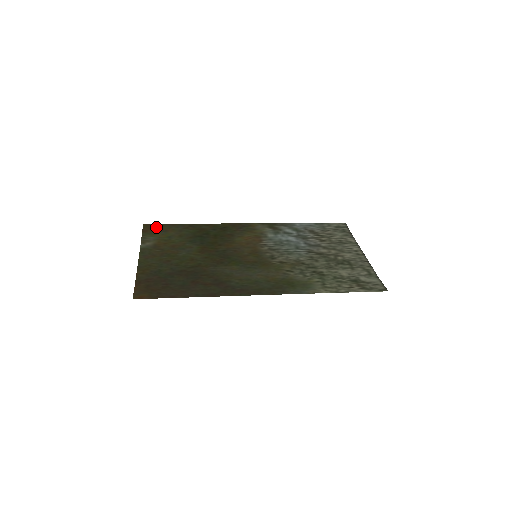
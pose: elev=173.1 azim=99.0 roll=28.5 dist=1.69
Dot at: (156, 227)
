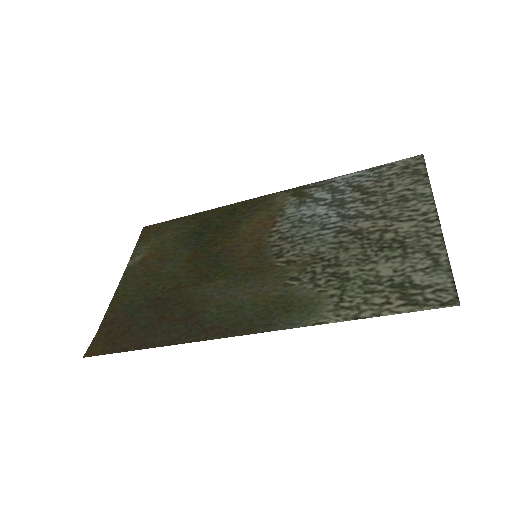
Dot at: (154, 229)
